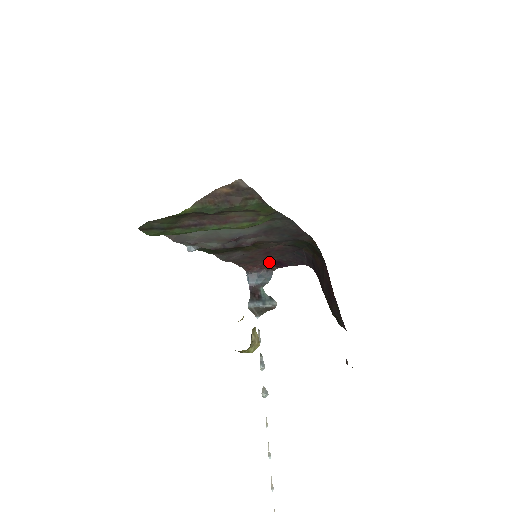
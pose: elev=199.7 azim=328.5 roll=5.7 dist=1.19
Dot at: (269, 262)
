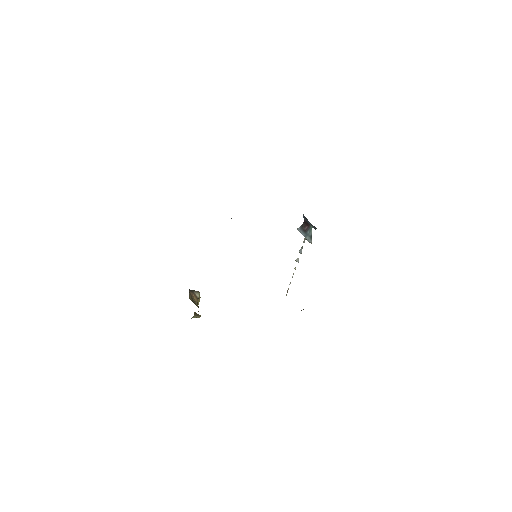
Dot at: occluded
